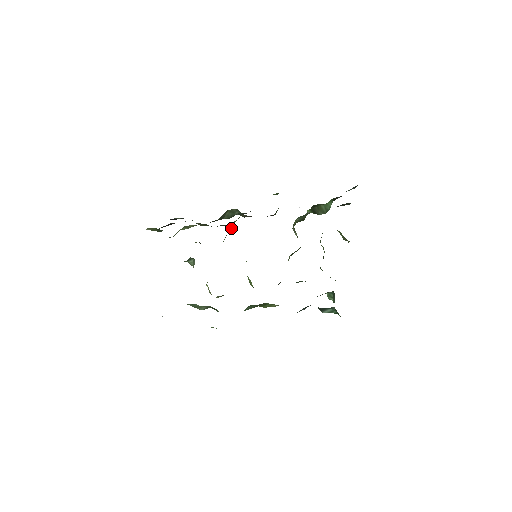
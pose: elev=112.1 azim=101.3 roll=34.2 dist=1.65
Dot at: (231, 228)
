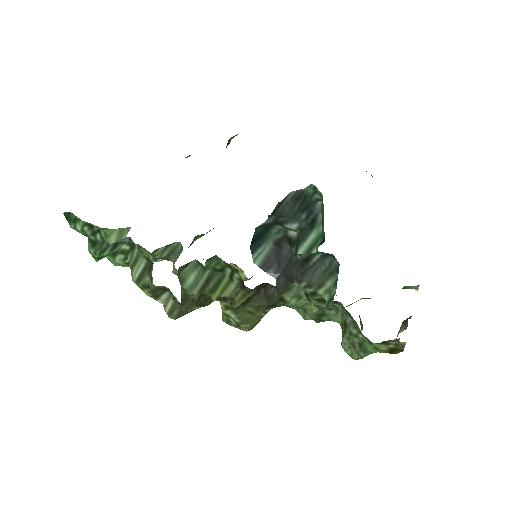
Dot at: occluded
